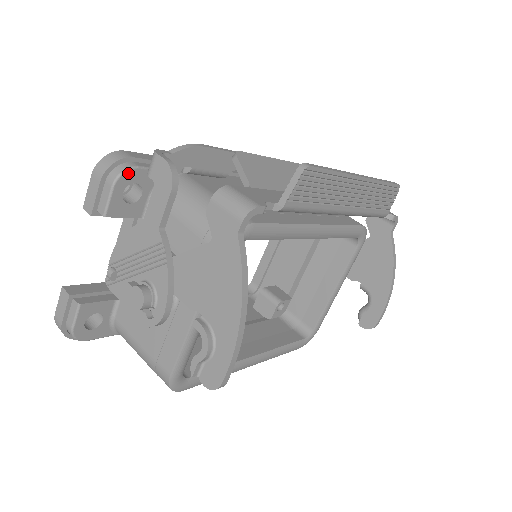
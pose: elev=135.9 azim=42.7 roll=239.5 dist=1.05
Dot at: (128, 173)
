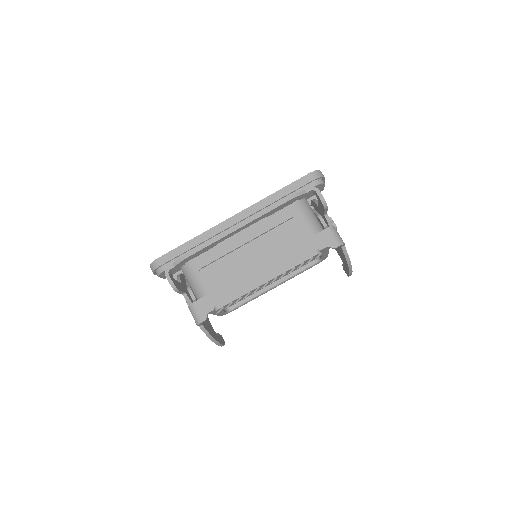
Dot at: (161, 273)
